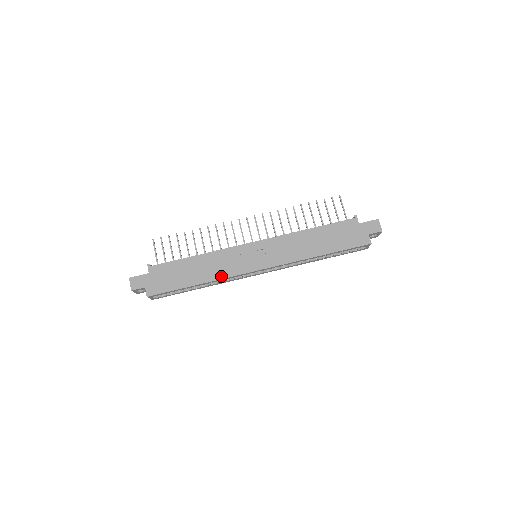
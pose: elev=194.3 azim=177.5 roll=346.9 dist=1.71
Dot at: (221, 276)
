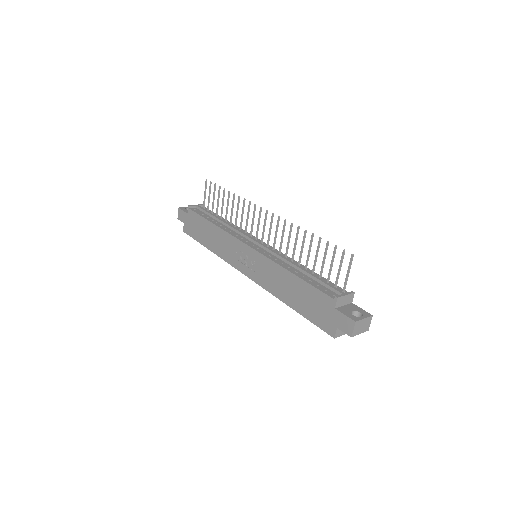
Dot at: (222, 256)
